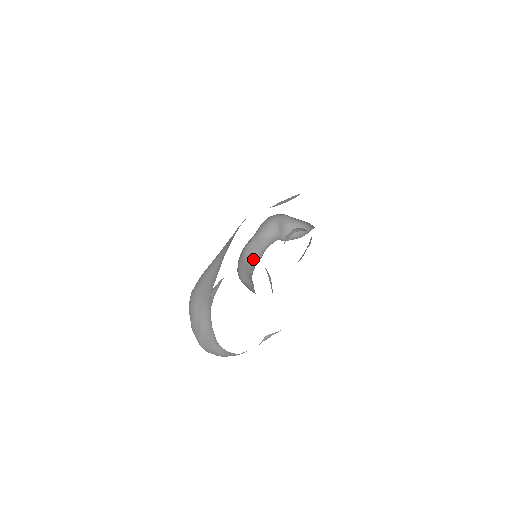
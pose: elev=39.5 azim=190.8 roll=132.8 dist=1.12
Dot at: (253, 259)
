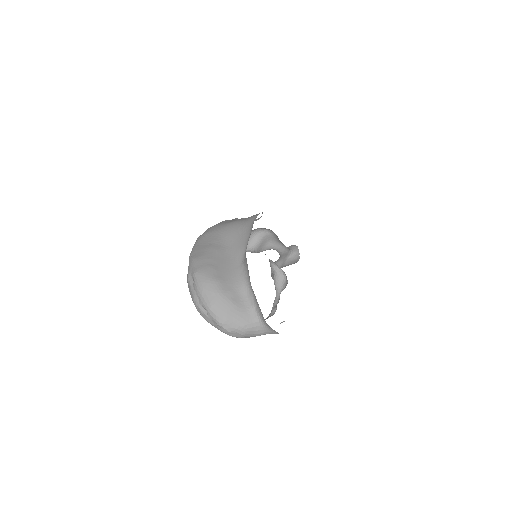
Dot at: occluded
